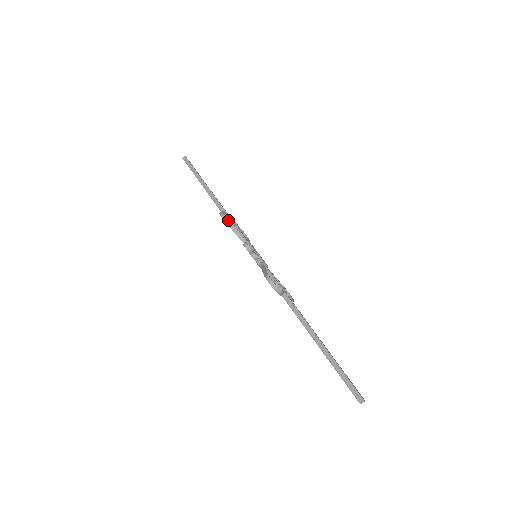
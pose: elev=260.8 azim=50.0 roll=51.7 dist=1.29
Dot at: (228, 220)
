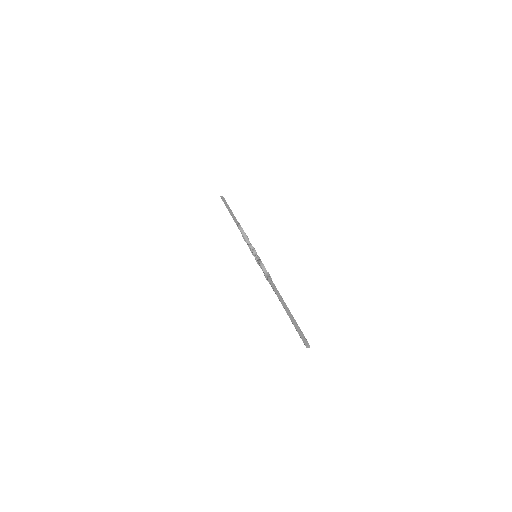
Dot at: (242, 228)
